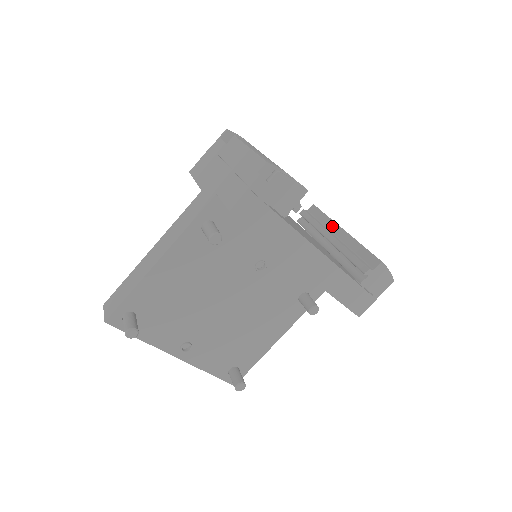
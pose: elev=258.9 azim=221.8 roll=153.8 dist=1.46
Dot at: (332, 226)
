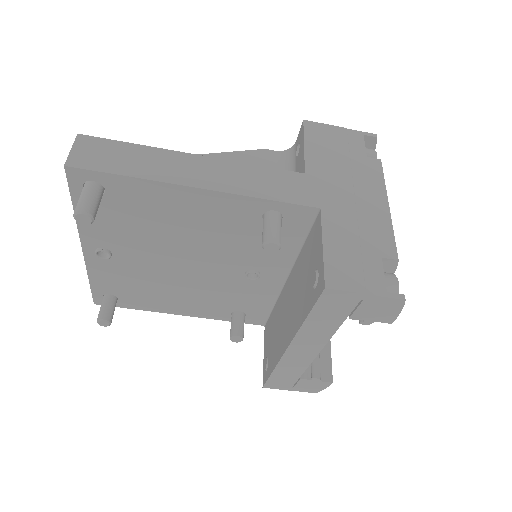
Dot at: occluded
